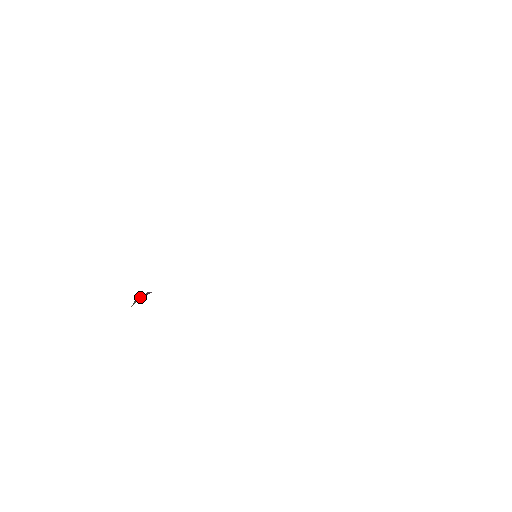
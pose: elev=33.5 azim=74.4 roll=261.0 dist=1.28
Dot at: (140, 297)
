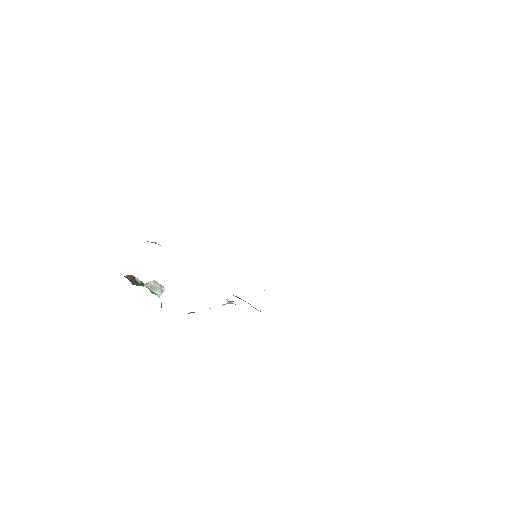
Dot at: occluded
